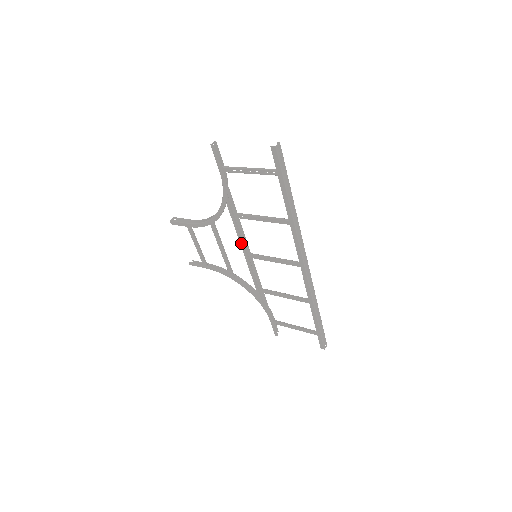
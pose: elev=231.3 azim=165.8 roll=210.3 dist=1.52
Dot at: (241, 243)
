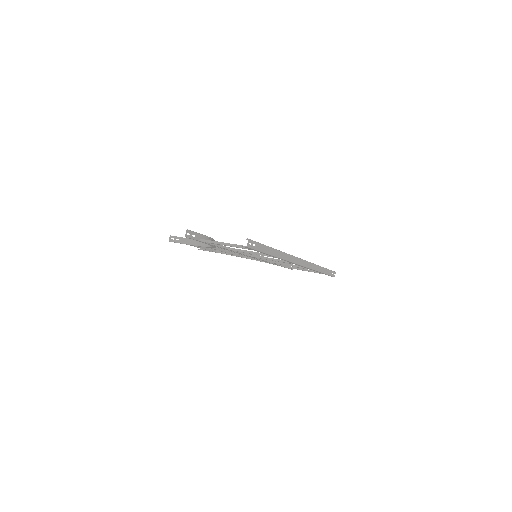
Dot at: occluded
